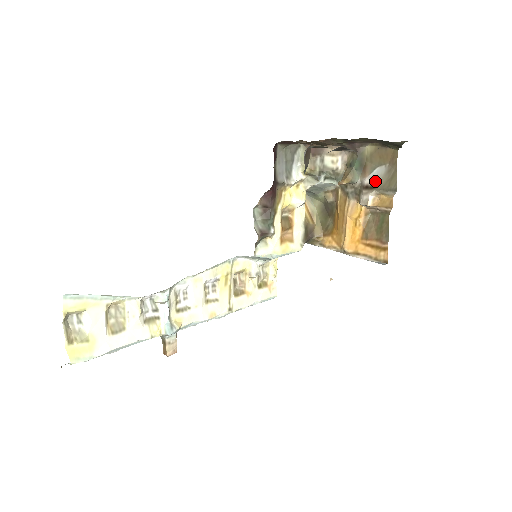
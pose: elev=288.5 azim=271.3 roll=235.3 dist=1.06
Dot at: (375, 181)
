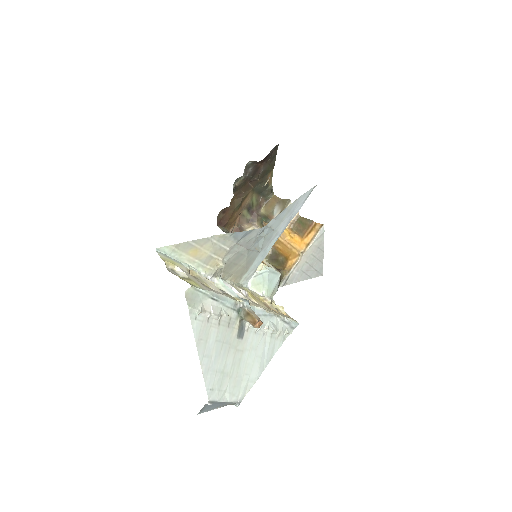
Dot at: (278, 212)
